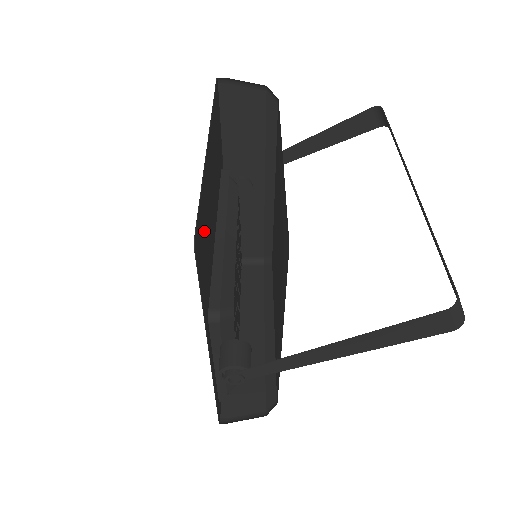
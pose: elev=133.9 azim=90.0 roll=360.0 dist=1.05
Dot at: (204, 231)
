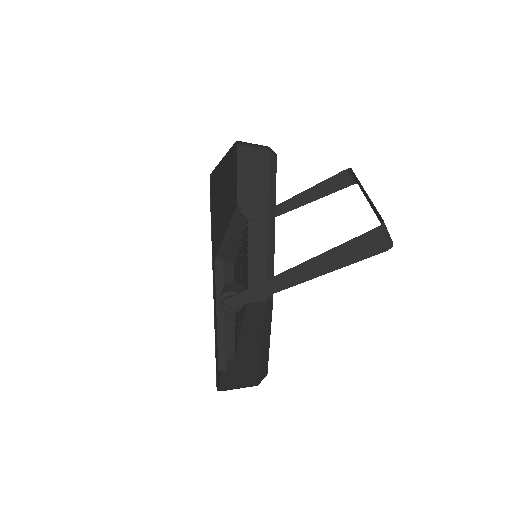
Dot at: (217, 196)
